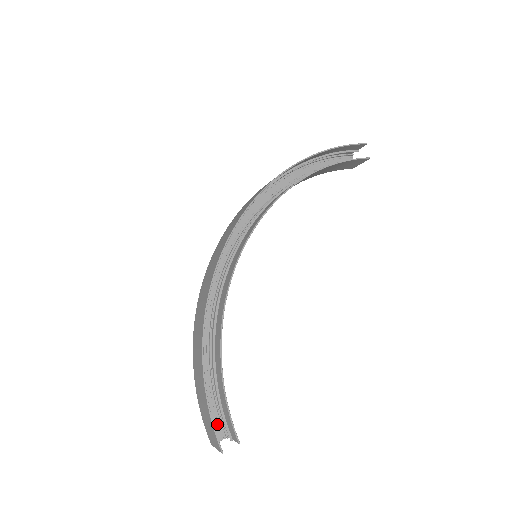
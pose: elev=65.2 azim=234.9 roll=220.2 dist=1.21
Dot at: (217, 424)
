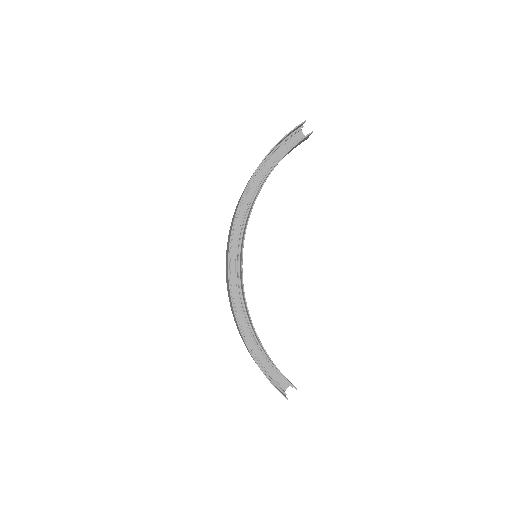
Dot at: (280, 379)
